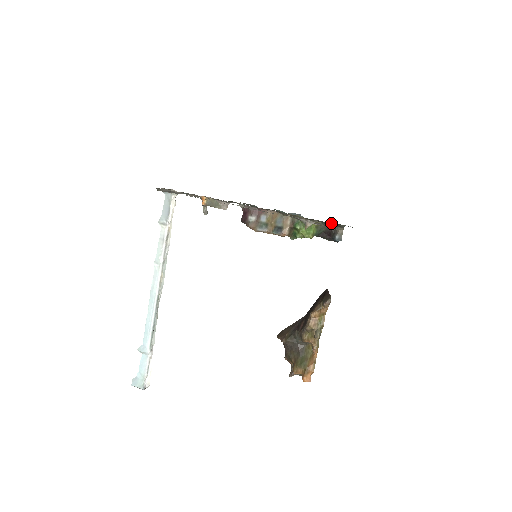
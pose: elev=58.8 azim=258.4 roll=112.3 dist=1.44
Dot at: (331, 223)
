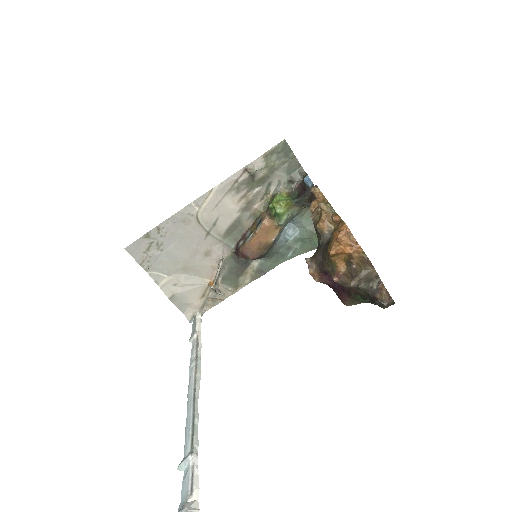
Dot at: (283, 171)
